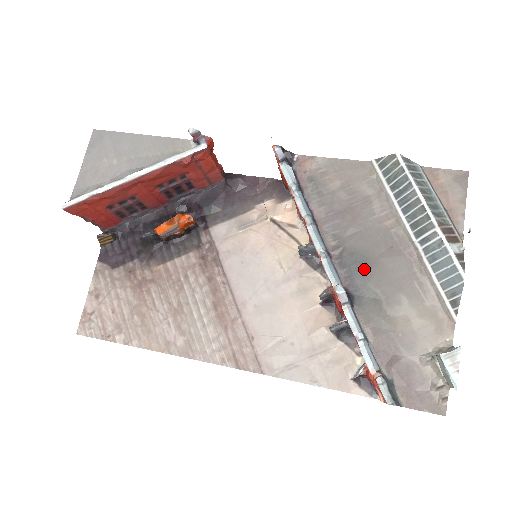
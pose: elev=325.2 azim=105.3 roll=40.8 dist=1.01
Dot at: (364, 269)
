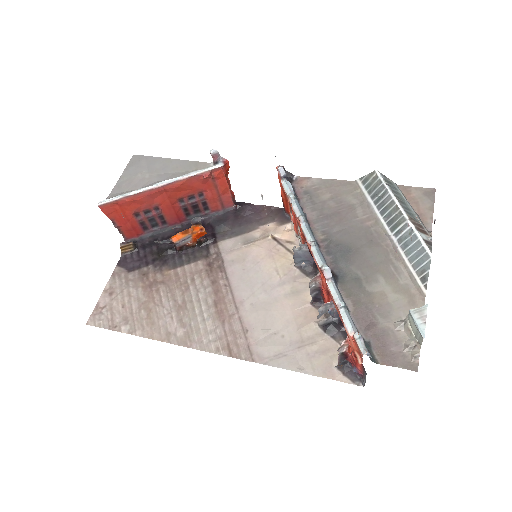
Dot at: (347, 256)
